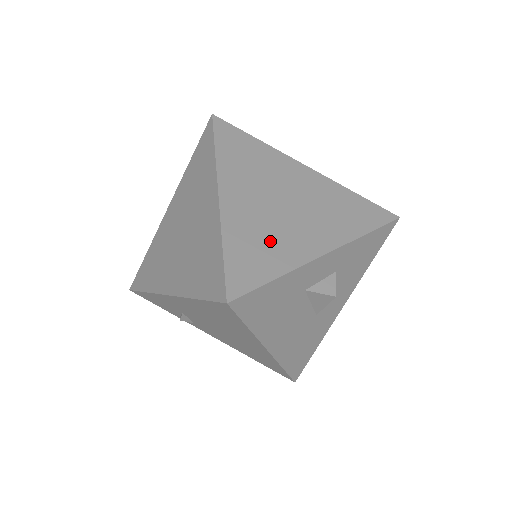
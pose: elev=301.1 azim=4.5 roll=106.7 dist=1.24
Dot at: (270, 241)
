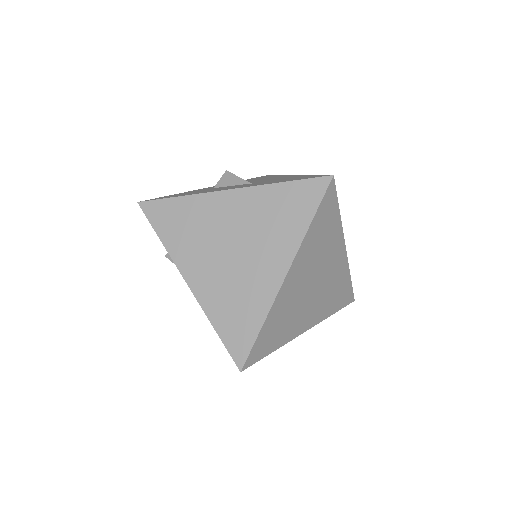
Dot at: (287, 321)
